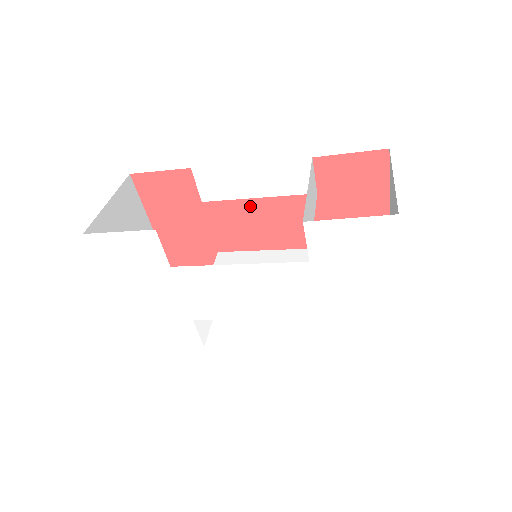
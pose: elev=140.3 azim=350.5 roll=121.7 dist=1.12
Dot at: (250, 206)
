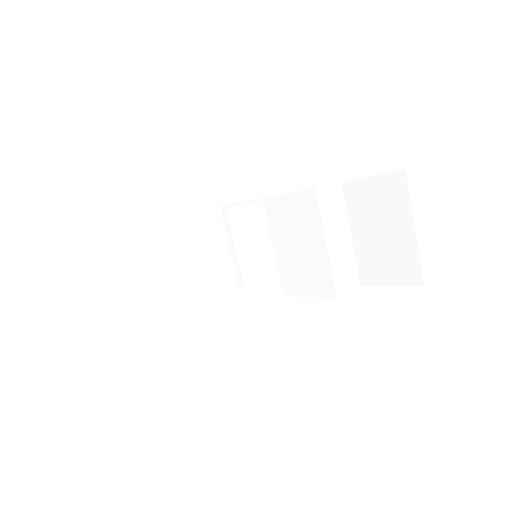
Dot at: occluded
